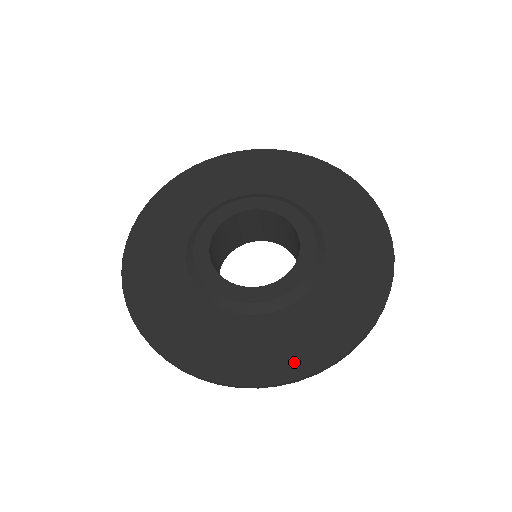
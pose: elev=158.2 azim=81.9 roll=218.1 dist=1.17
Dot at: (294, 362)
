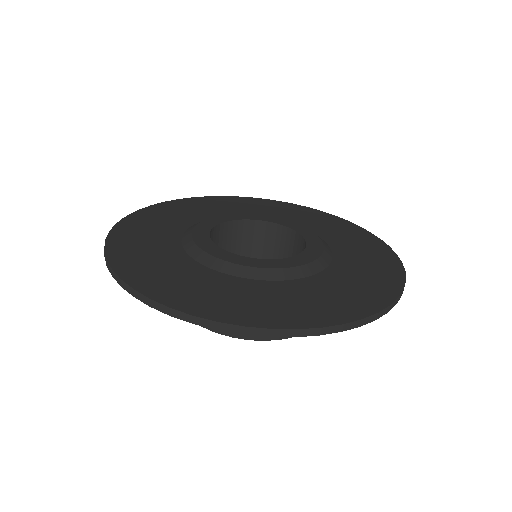
Dot at: (381, 289)
